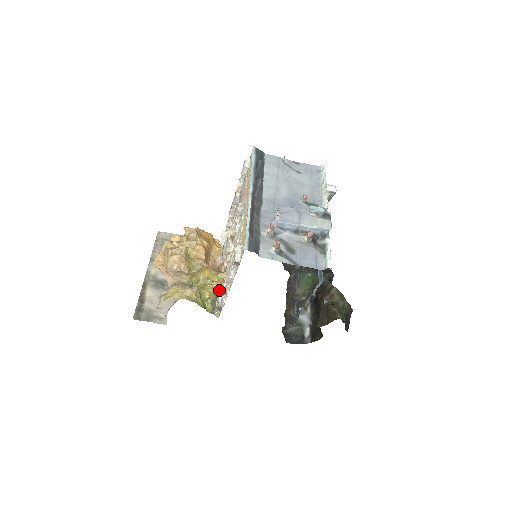
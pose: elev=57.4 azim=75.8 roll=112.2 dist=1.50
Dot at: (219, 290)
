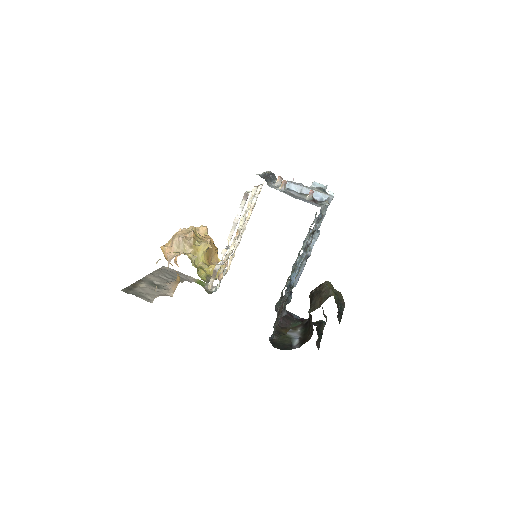
Dot at: occluded
